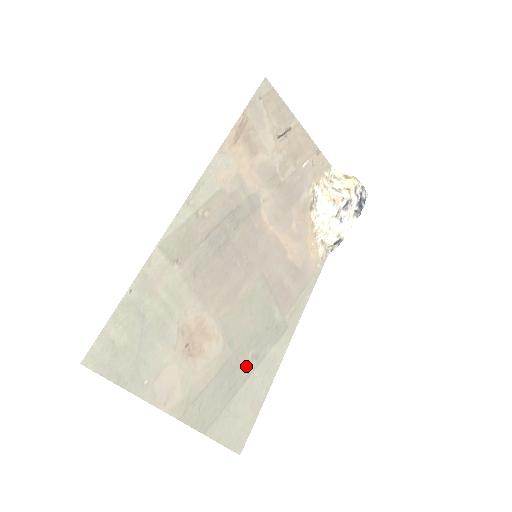
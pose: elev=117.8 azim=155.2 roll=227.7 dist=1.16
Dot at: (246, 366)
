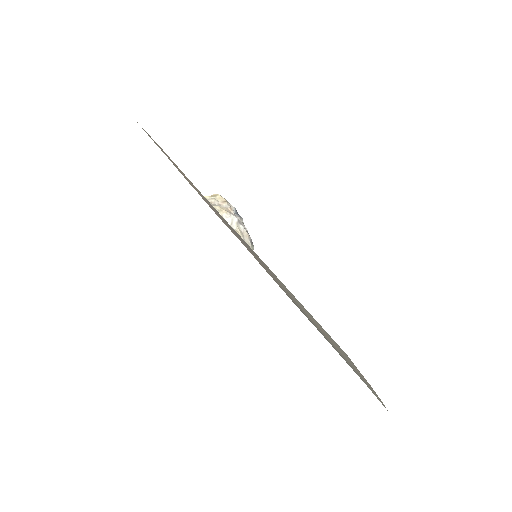
Dot at: occluded
